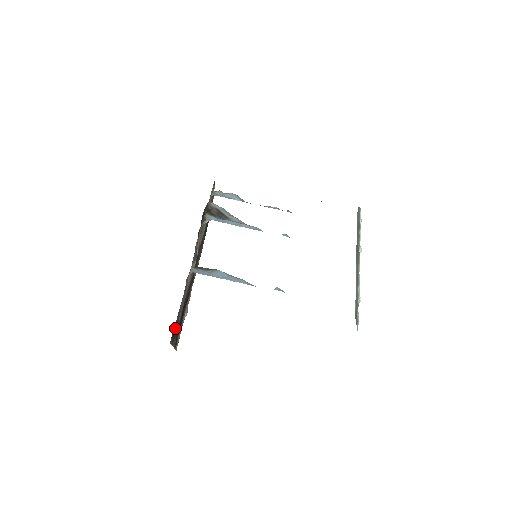
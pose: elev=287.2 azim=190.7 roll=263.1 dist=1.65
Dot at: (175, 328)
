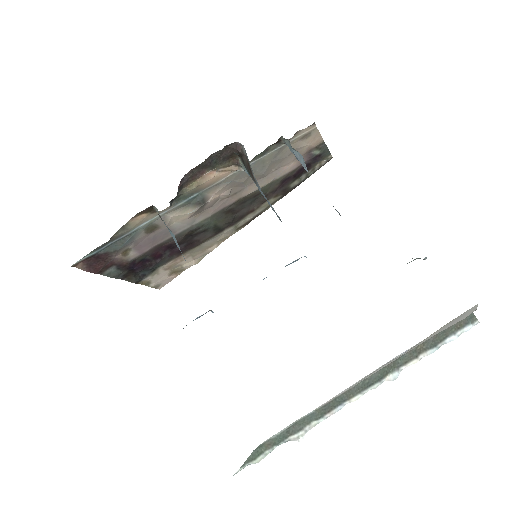
Dot at: (102, 257)
